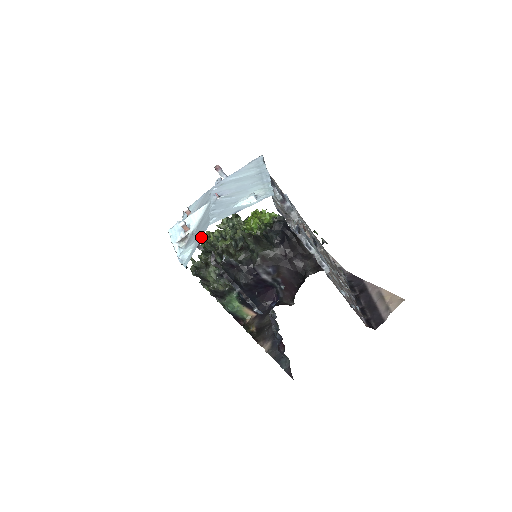
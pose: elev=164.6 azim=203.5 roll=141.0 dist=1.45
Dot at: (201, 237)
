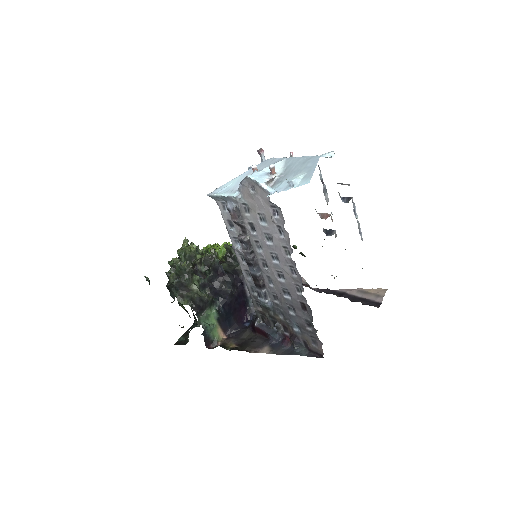
Dot at: (315, 164)
